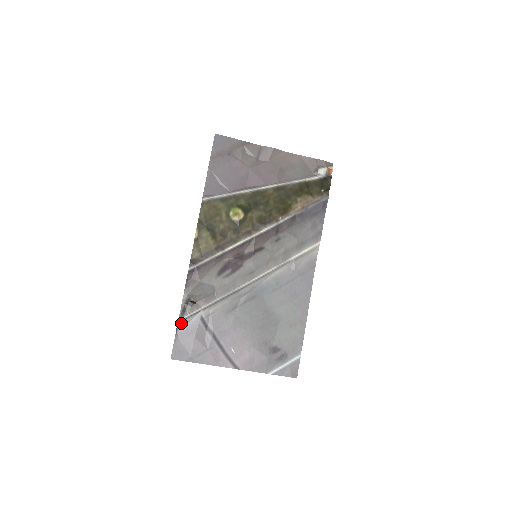
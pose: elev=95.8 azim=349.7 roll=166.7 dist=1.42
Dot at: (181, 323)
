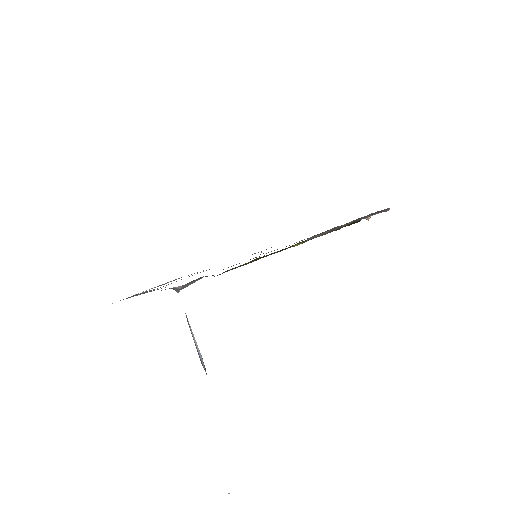
Dot at: occluded
